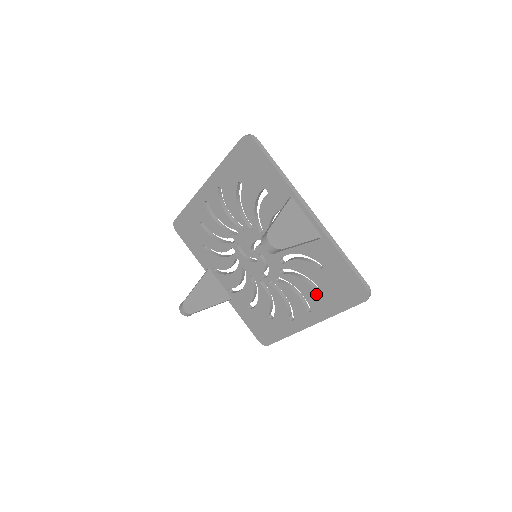
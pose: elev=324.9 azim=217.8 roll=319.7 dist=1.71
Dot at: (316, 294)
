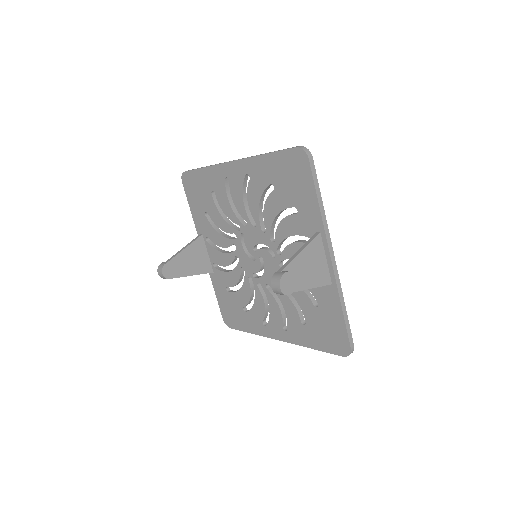
Dot at: (299, 322)
